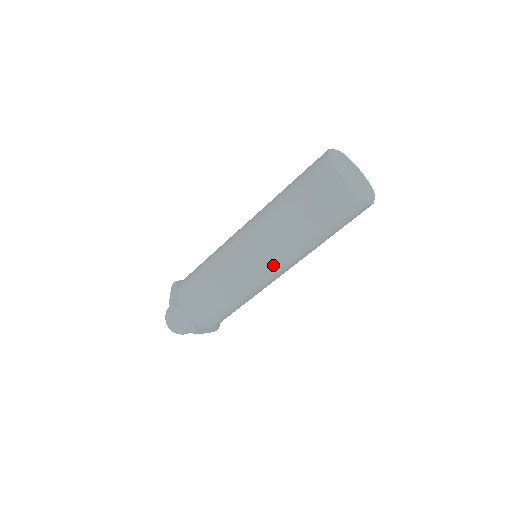
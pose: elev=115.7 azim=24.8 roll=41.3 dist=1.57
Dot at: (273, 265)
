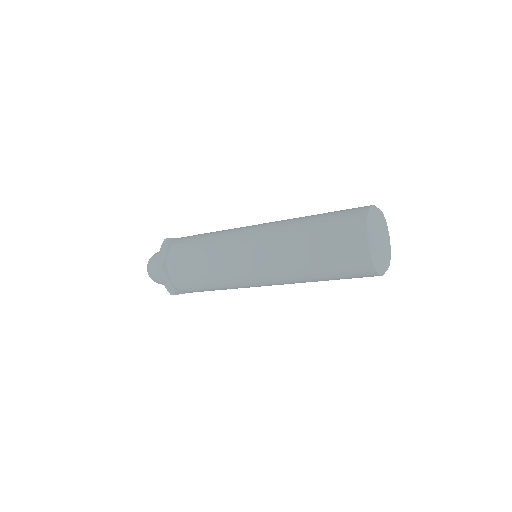
Dot at: (259, 255)
